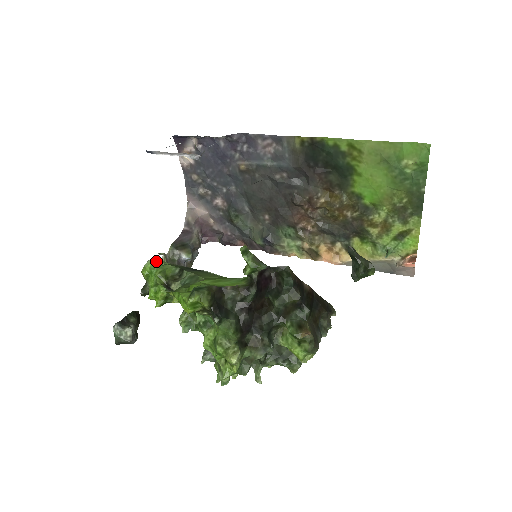
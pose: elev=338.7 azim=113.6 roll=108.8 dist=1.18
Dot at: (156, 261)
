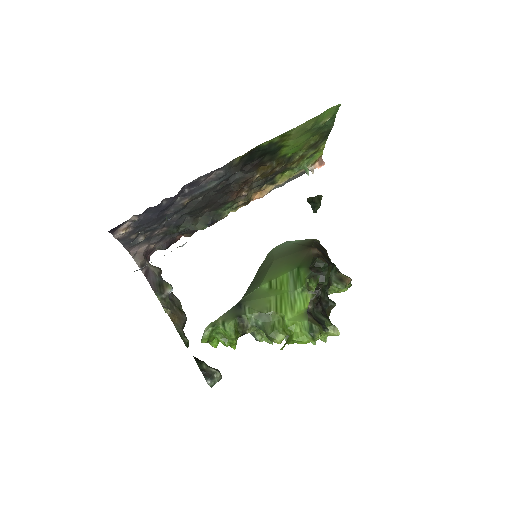
Dot at: (212, 329)
